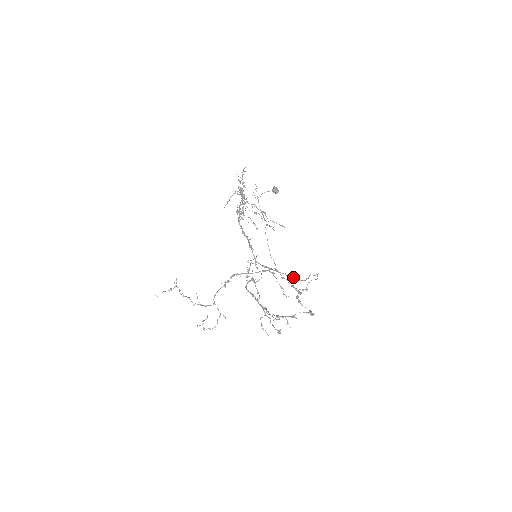
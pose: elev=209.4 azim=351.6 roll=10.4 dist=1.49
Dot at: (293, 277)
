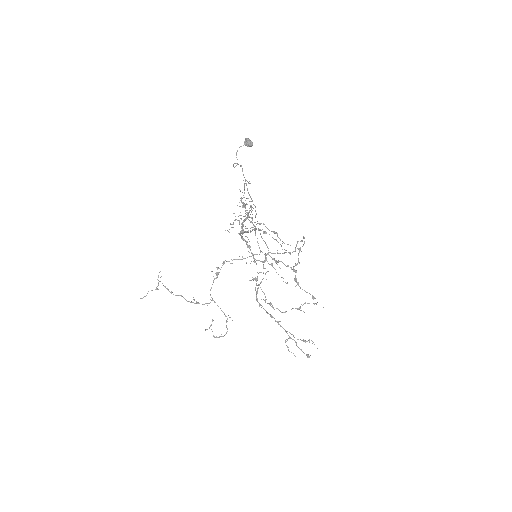
Dot at: (284, 252)
